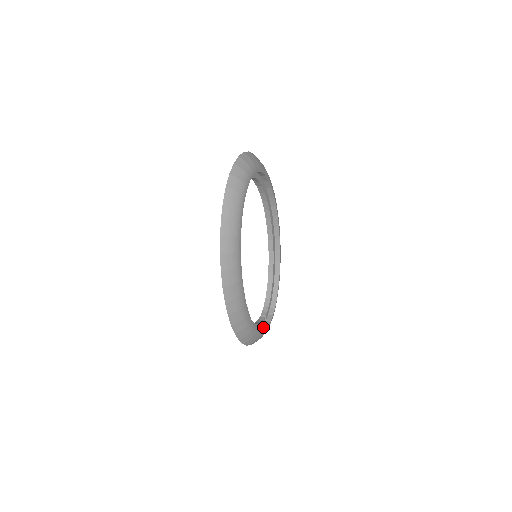
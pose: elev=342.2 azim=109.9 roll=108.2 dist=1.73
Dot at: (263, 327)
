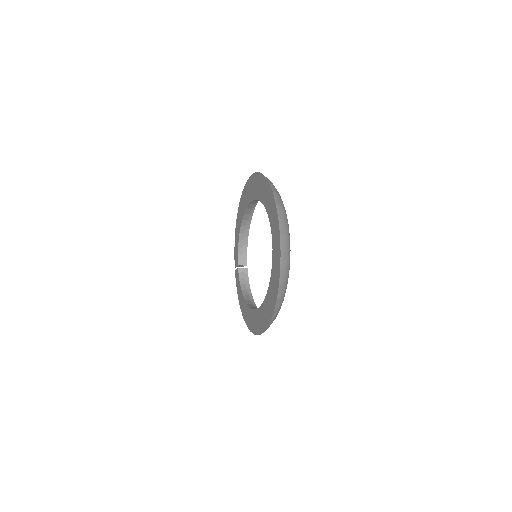
Dot at: (245, 279)
